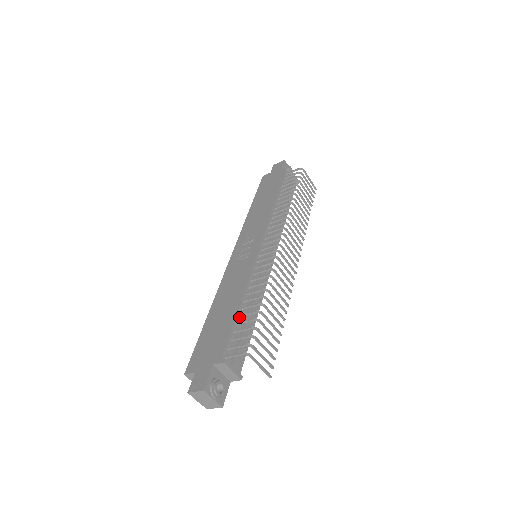
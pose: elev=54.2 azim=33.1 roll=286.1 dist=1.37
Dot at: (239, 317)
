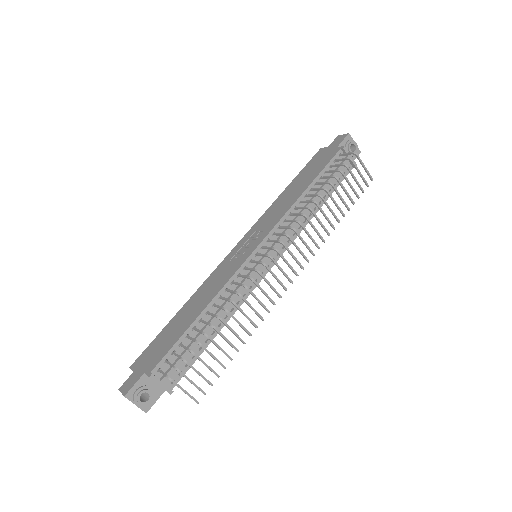
Dot at: (192, 330)
